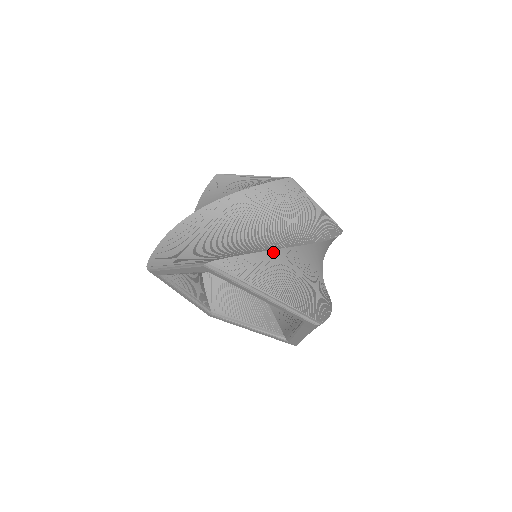
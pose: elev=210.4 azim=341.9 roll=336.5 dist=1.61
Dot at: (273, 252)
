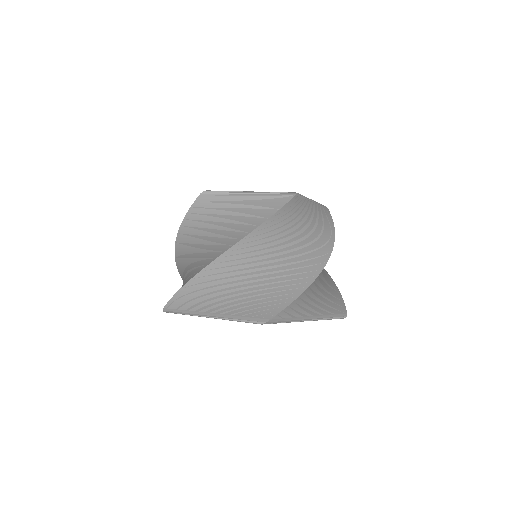
Dot at: (195, 279)
